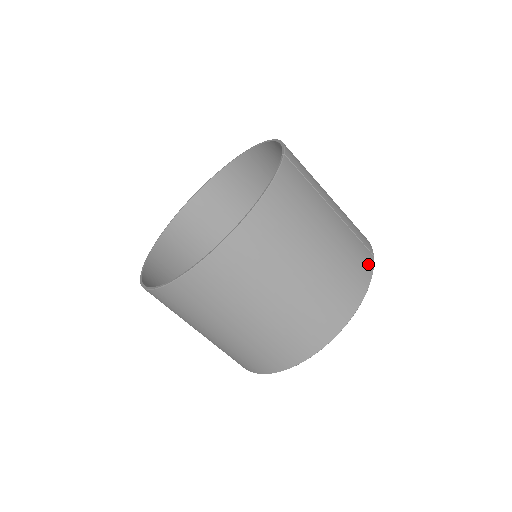
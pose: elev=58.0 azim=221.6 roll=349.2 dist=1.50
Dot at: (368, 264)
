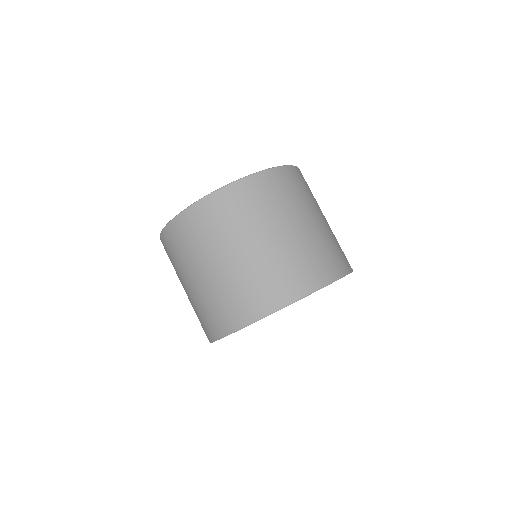
Dot at: occluded
